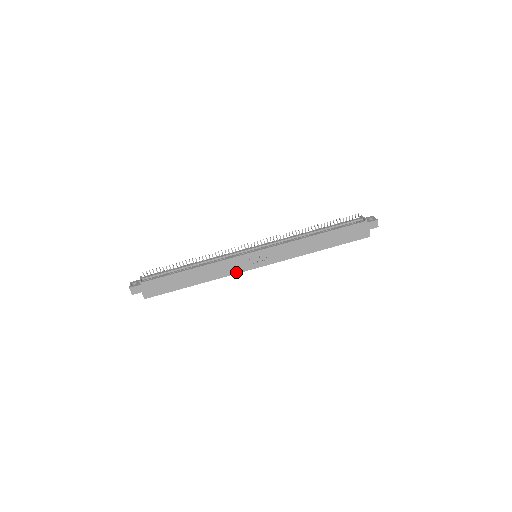
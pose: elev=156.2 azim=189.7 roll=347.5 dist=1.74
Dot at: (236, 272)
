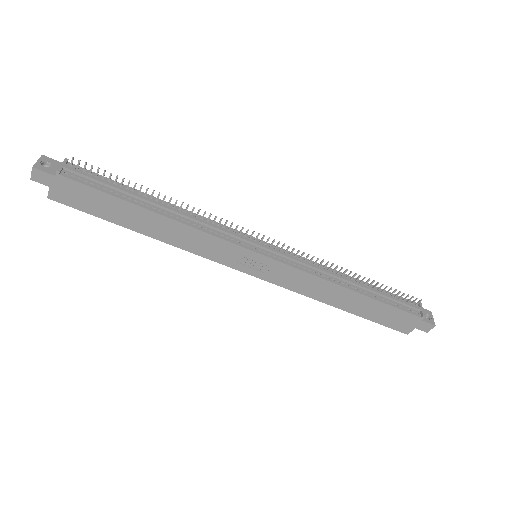
Dot at: (213, 258)
